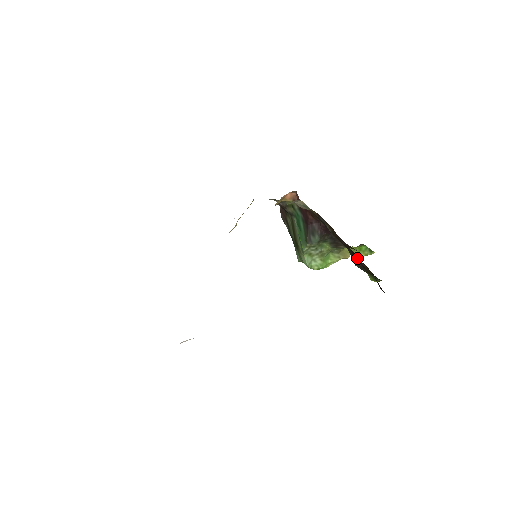
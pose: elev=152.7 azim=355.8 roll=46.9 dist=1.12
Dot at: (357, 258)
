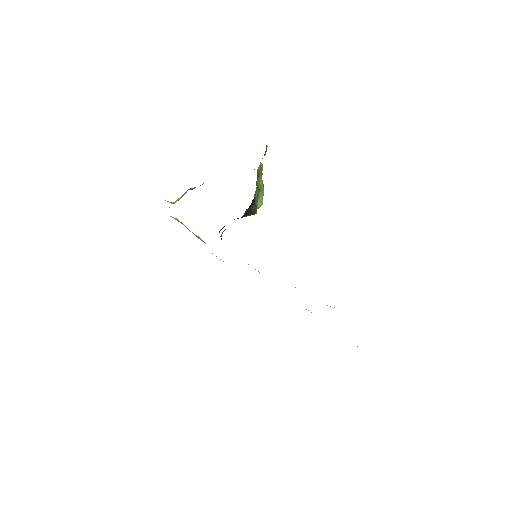
Dot at: occluded
